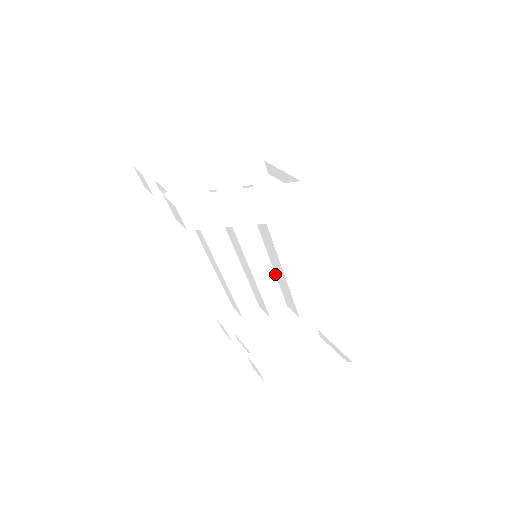
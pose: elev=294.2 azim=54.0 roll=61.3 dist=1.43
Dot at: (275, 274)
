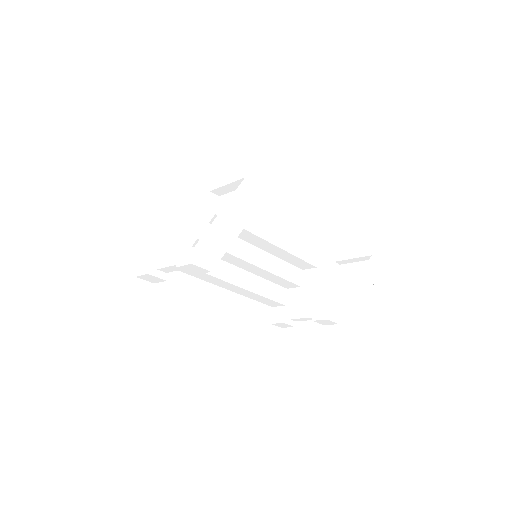
Dot at: (276, 257)
